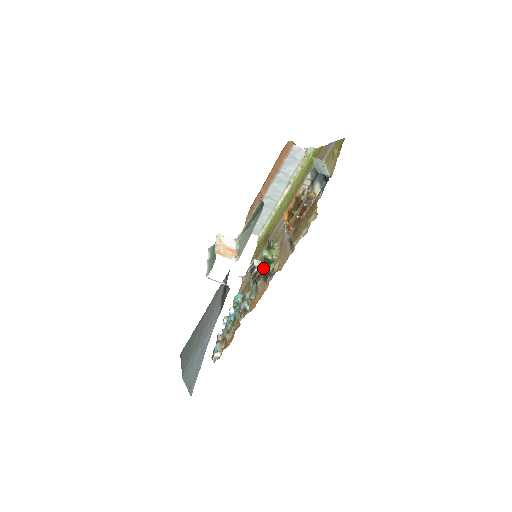
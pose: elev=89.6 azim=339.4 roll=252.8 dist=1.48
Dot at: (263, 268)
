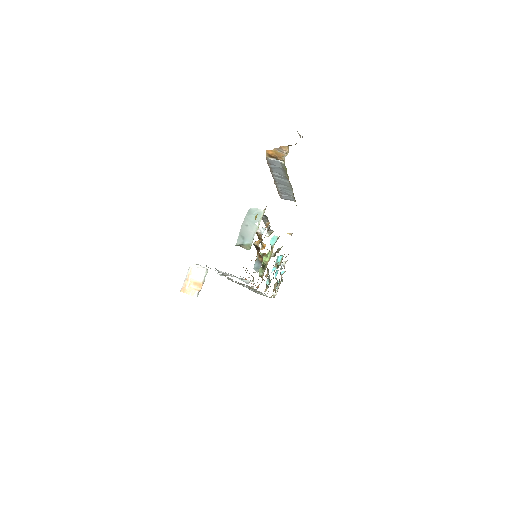
Dot at: (258, 271)
